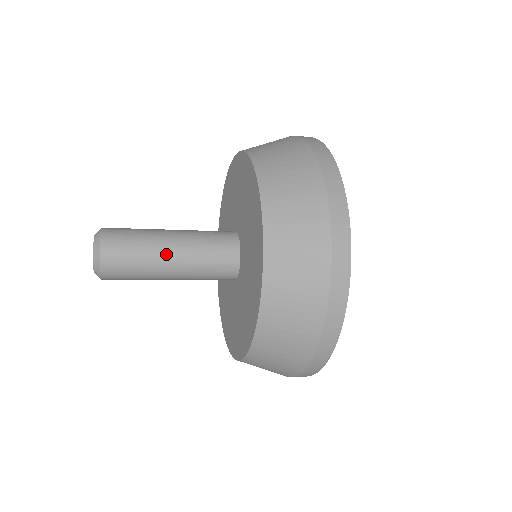
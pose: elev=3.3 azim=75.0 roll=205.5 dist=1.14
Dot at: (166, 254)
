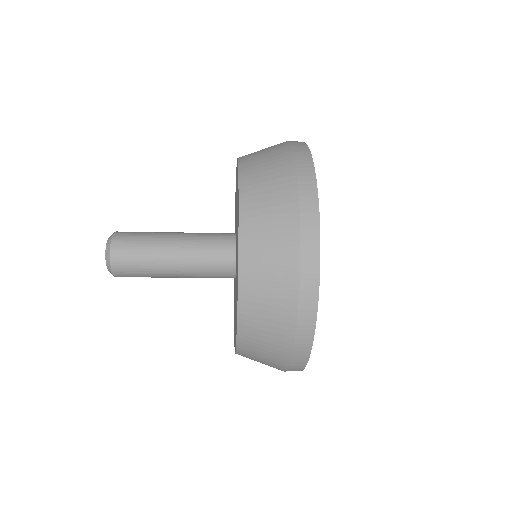
Dot at: (168, 248)
